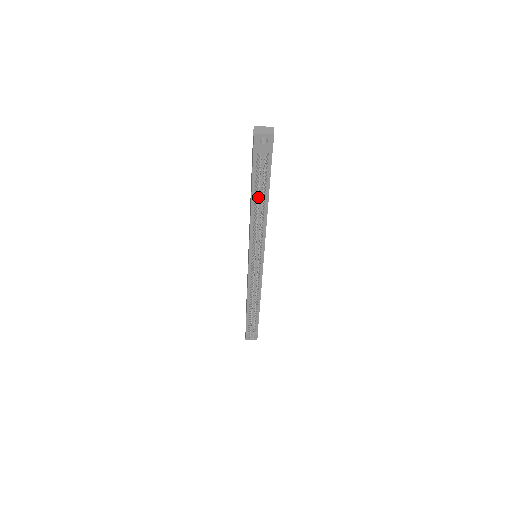
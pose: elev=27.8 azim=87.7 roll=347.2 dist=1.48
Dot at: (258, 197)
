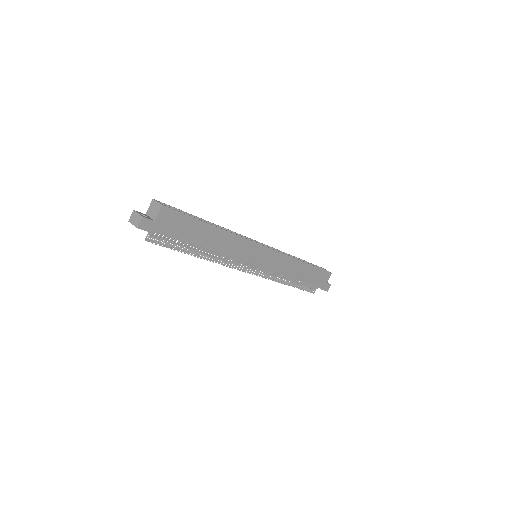
Dot at: (178, 250)
